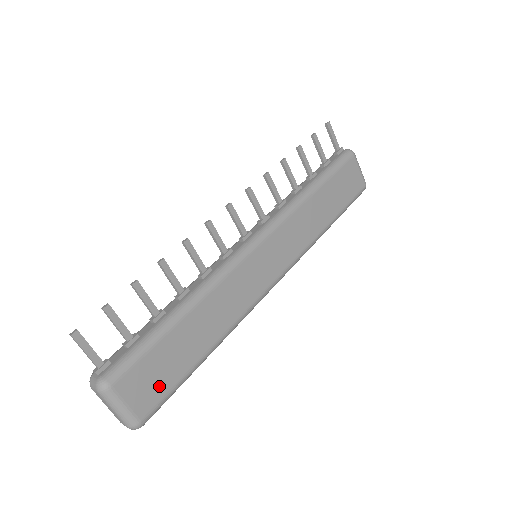
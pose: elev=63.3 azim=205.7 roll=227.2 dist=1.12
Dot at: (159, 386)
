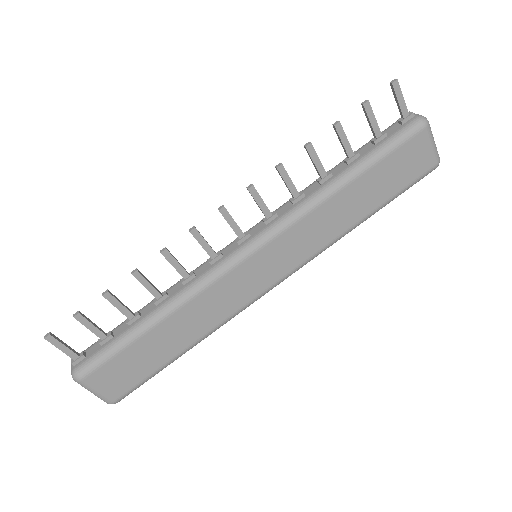
Dot at: (131, 378)
